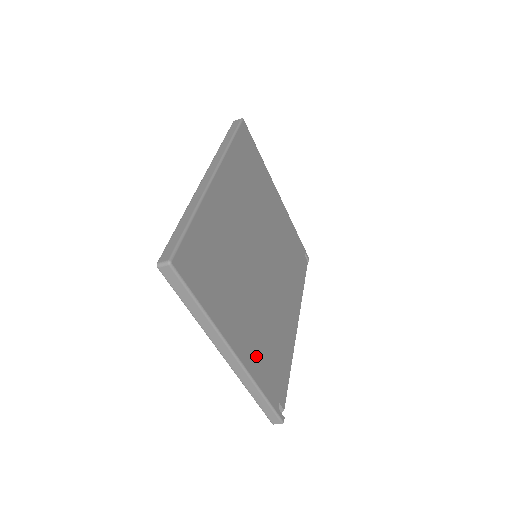
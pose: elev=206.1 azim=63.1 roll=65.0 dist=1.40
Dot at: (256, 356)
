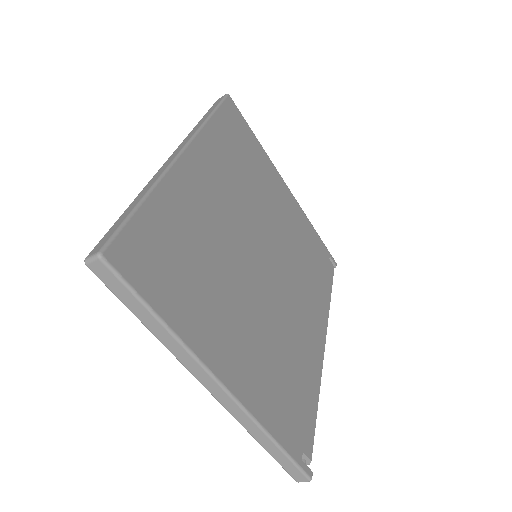
Dot at: (260, 387)
